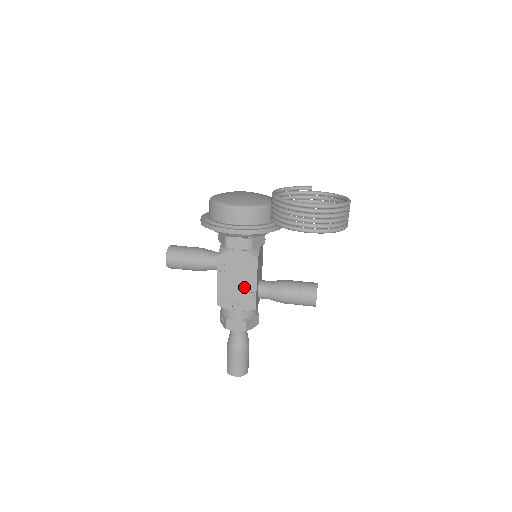
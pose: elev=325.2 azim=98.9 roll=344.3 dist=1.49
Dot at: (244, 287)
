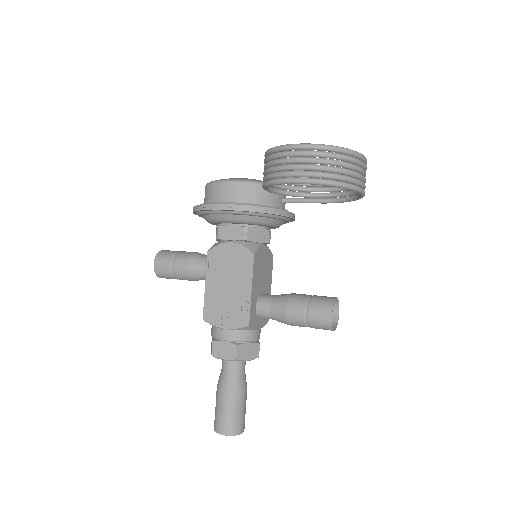
Dot at: (236, 293)
